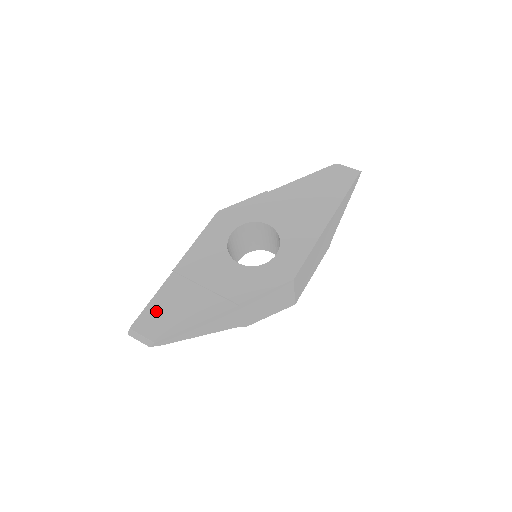
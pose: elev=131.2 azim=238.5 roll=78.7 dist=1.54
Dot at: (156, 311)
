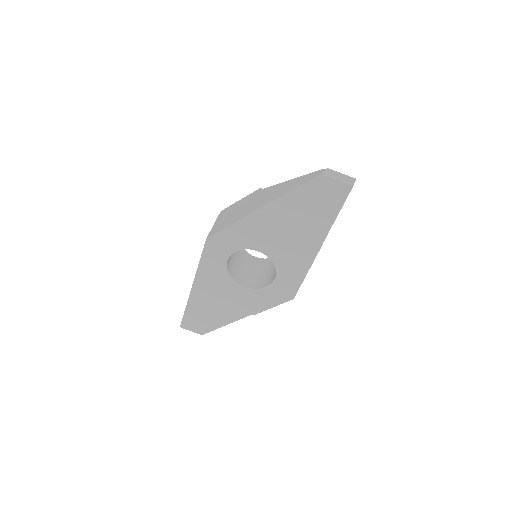
Dot at: (193, 317)
